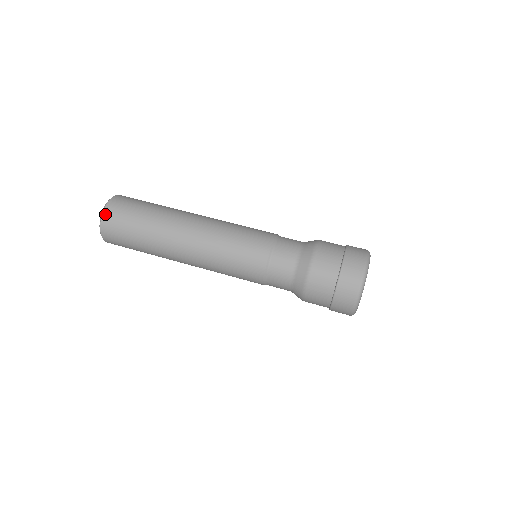
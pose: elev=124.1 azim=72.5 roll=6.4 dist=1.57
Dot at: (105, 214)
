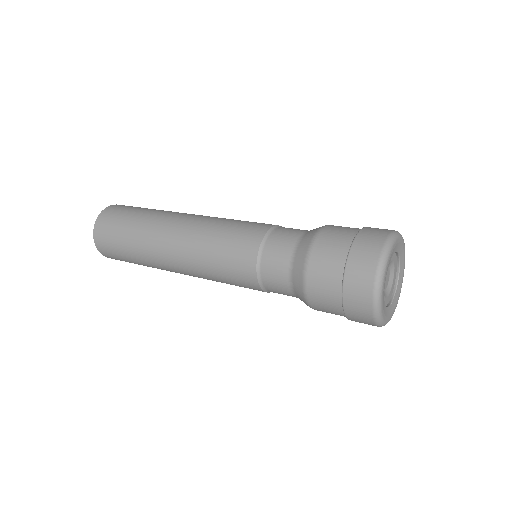
Dot at: occluded
